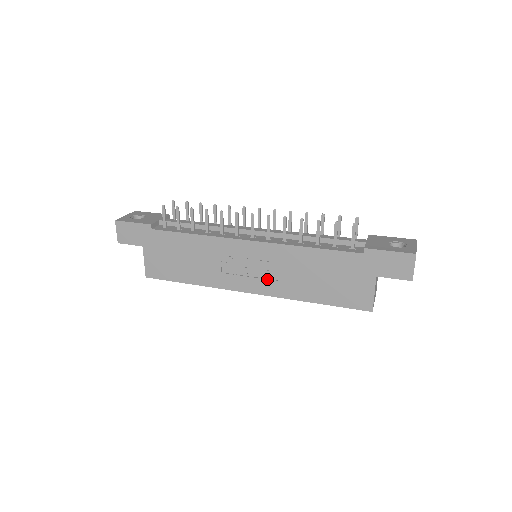
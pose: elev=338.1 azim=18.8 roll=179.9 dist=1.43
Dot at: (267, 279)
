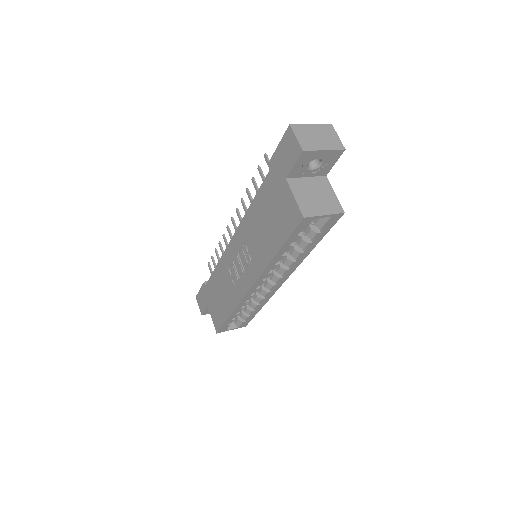
Dot at: (250, 263)
